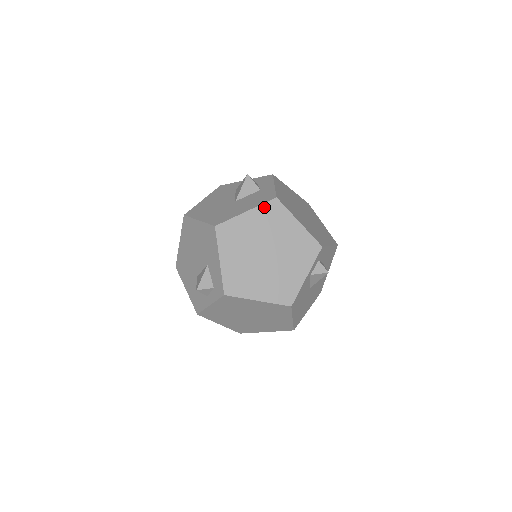
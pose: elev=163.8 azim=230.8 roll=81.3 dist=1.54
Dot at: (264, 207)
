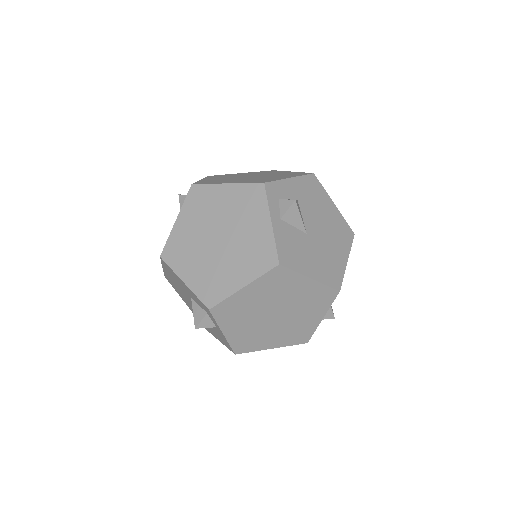
Dot at: (187, 202)
